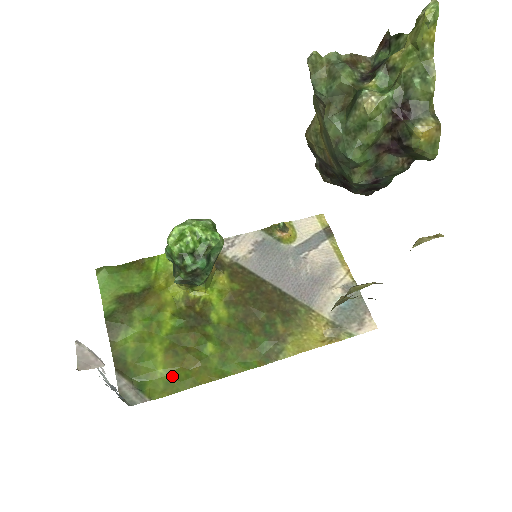
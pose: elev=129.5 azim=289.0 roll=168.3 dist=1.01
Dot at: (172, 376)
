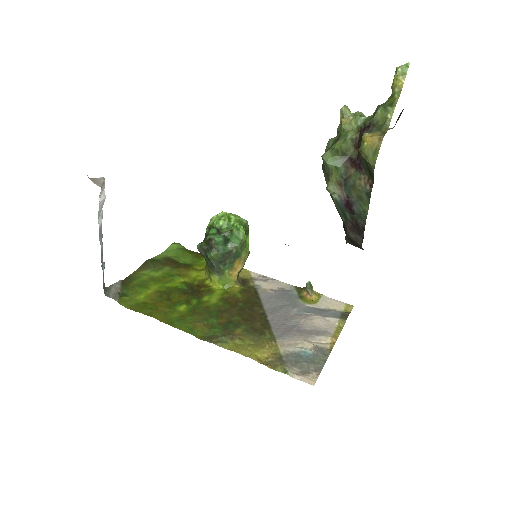
Dot at: (144, 303)
